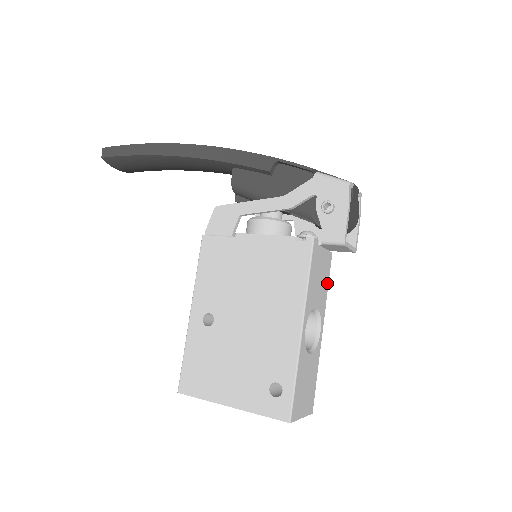
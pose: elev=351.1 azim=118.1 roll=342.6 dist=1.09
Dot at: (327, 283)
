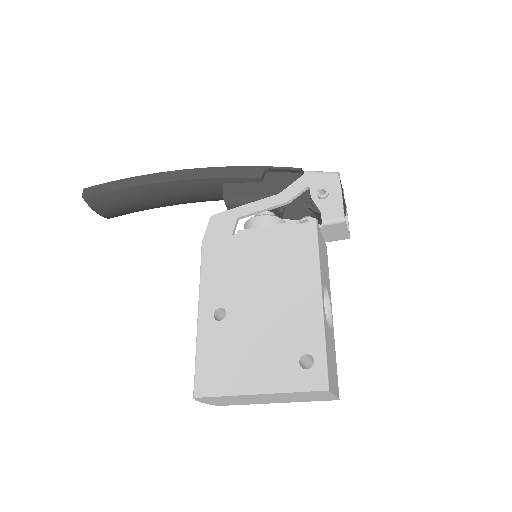
Dot at: (328, 272)
